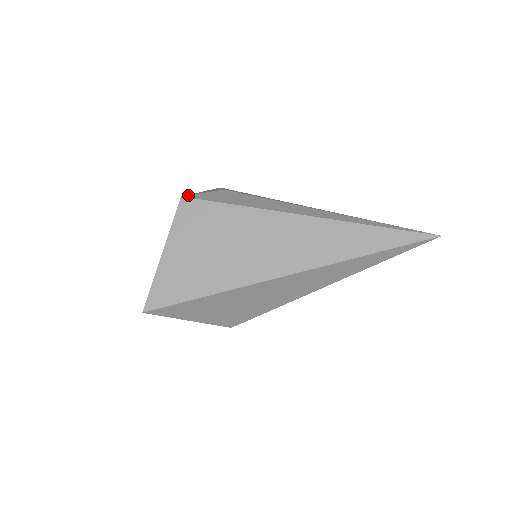
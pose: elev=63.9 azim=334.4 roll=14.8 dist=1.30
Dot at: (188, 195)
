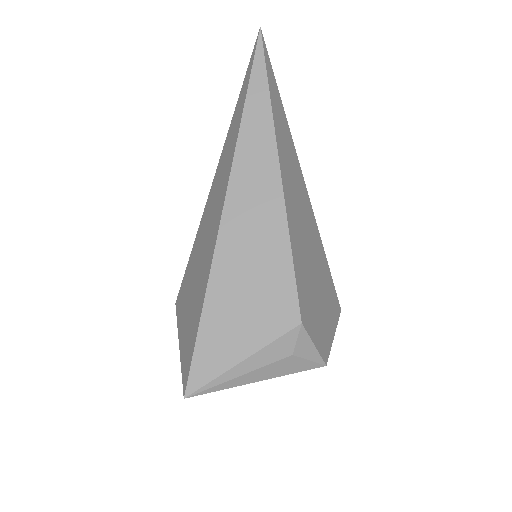
Dot at: occluded
